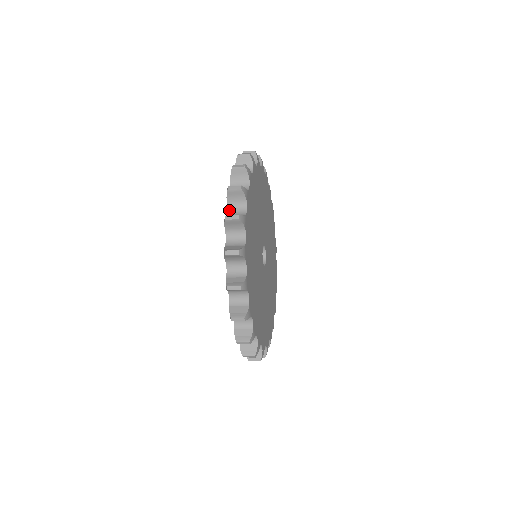
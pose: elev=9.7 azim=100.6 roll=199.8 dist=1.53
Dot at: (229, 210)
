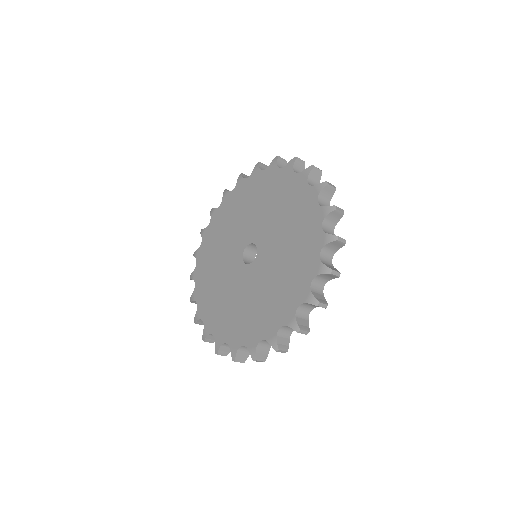
Dot at: (296, 173)
